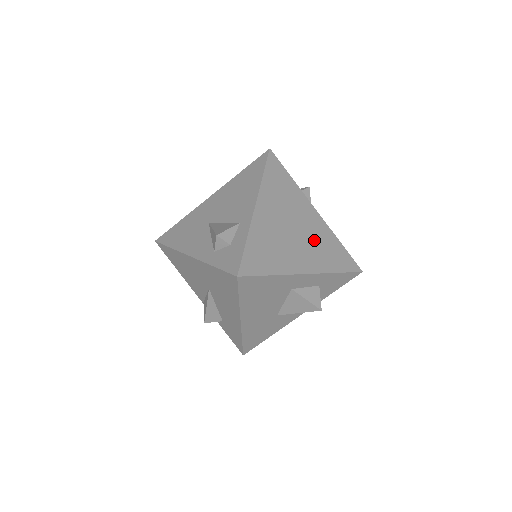
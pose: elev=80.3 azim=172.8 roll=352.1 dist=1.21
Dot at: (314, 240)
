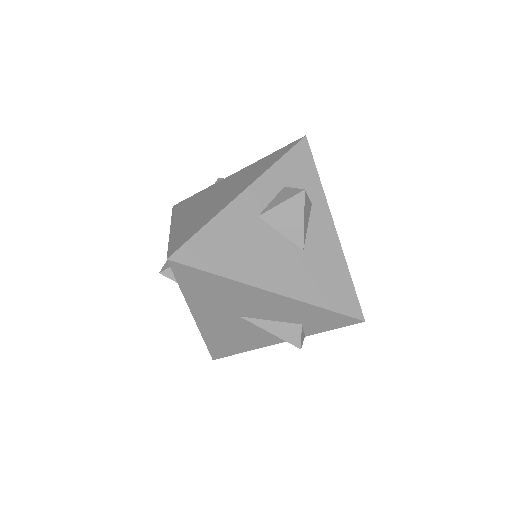
Dot at: (239, 180)
